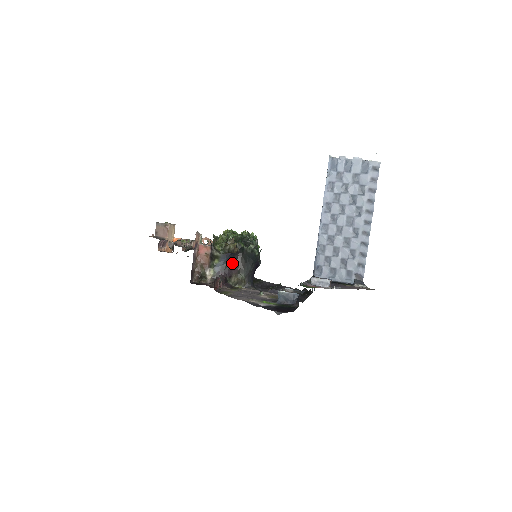
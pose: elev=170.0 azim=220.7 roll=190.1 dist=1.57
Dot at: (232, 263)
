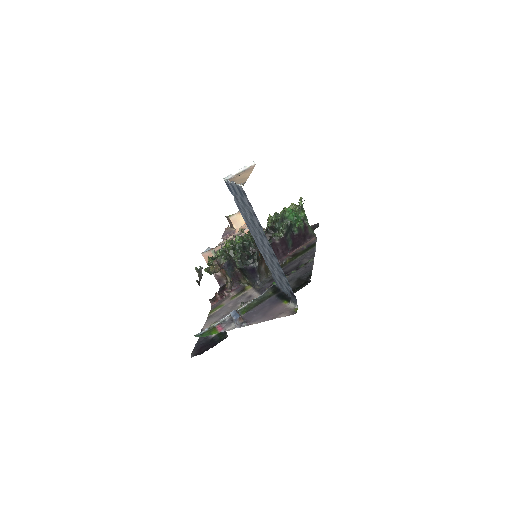
Dot at: (235, 270)
